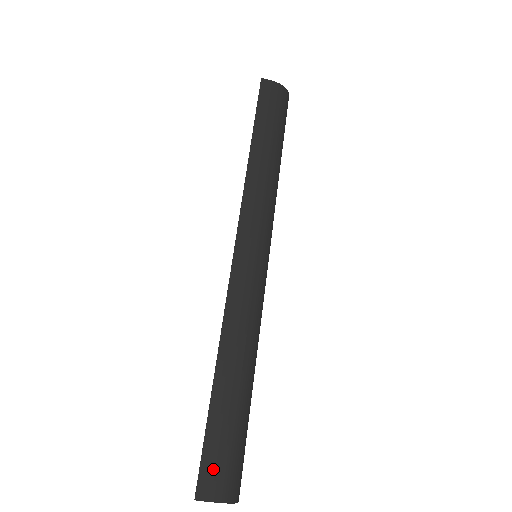
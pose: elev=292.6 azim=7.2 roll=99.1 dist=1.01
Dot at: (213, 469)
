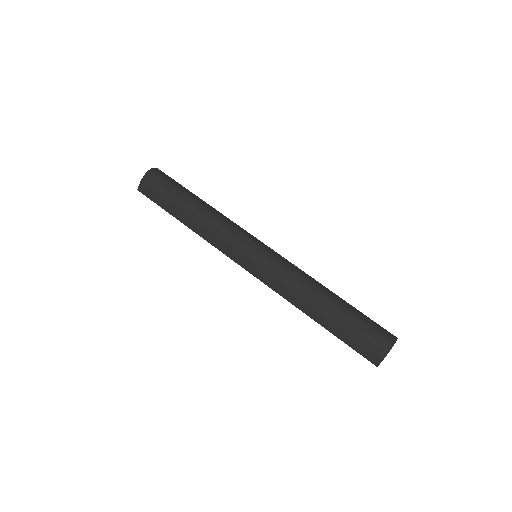
Dot at: (366, 350)
